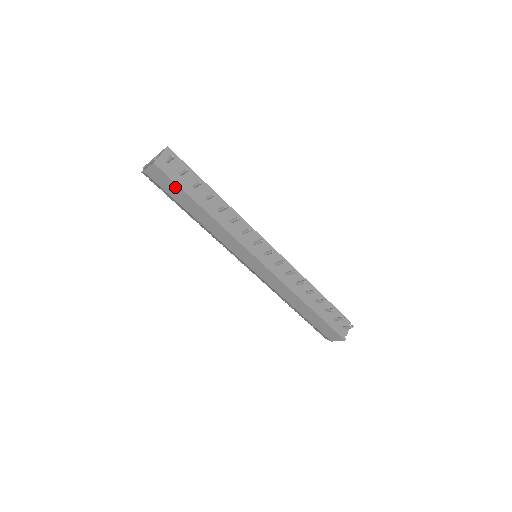
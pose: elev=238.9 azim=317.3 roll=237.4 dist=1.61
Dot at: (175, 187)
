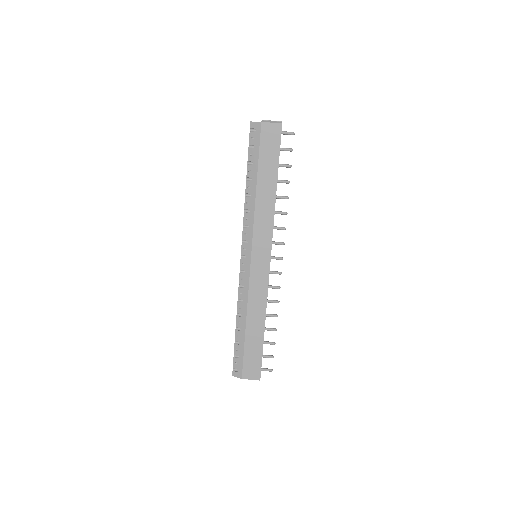
Dot at: (275, 152)
